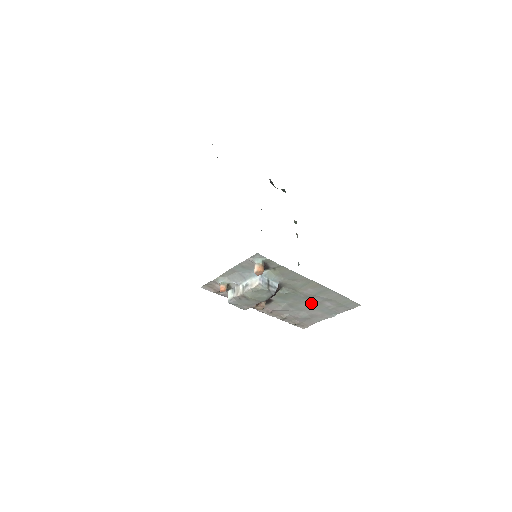
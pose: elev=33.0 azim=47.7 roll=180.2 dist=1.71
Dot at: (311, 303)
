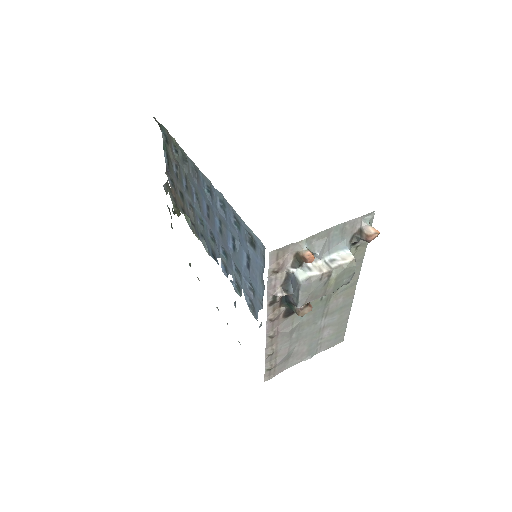
Dot at: (316, 327)
